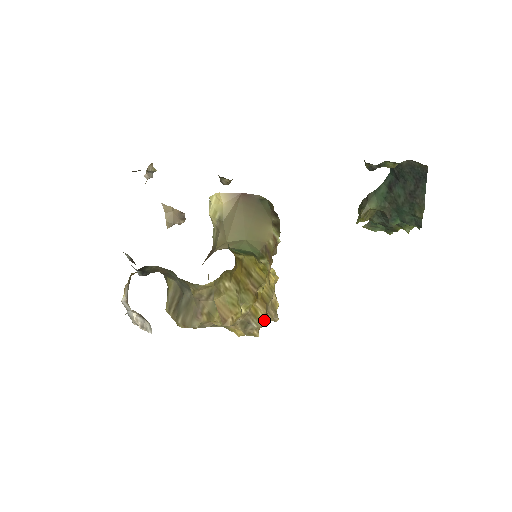
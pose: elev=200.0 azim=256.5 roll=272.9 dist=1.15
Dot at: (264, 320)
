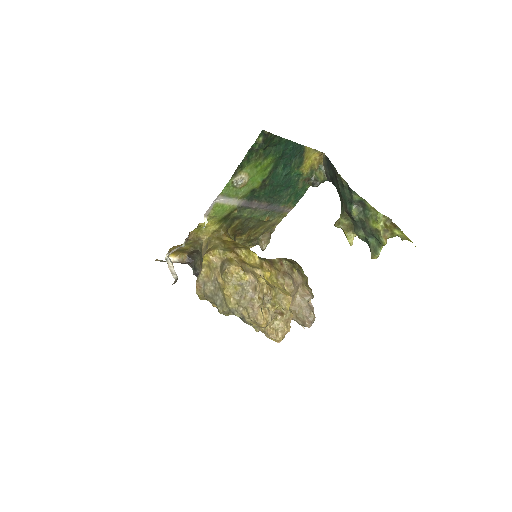
Dot at: (236, 266)
